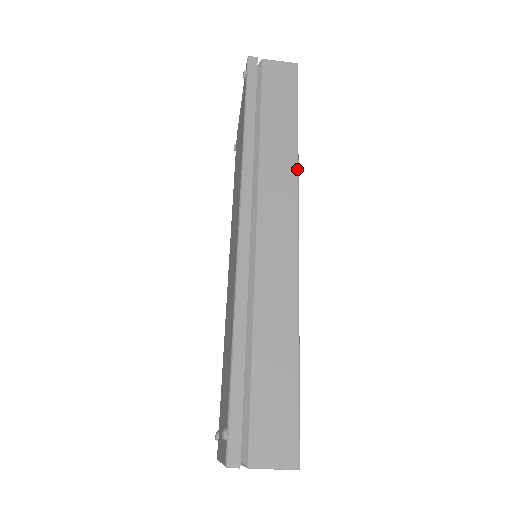
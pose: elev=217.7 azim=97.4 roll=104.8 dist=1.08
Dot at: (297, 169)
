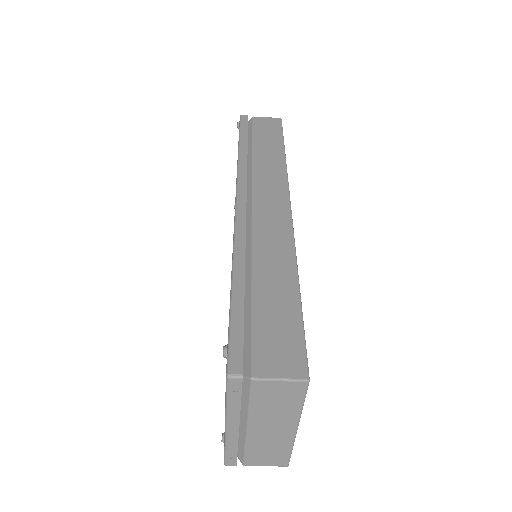
Dot at: (286, 172)
